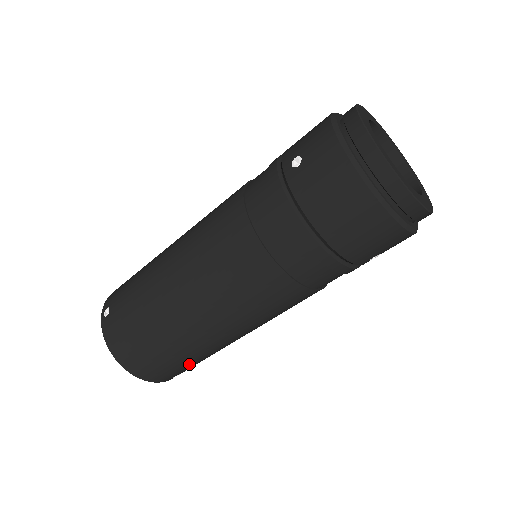
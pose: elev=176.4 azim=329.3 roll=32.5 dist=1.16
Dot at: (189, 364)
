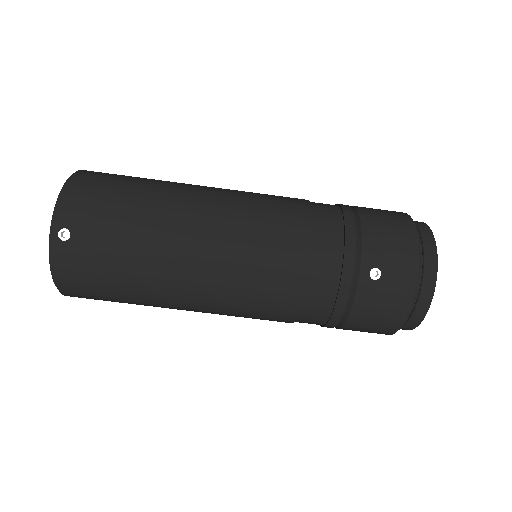
Dot at: occluded
